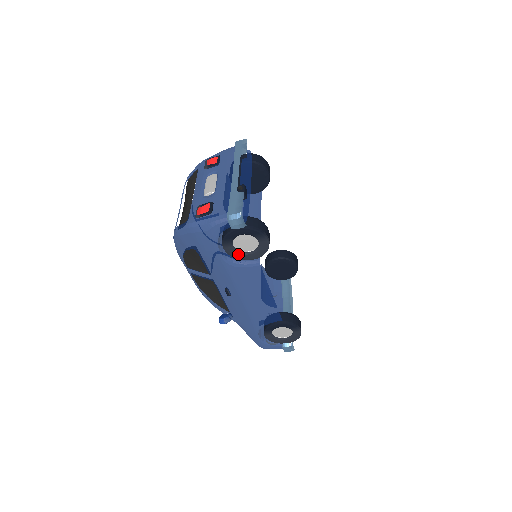
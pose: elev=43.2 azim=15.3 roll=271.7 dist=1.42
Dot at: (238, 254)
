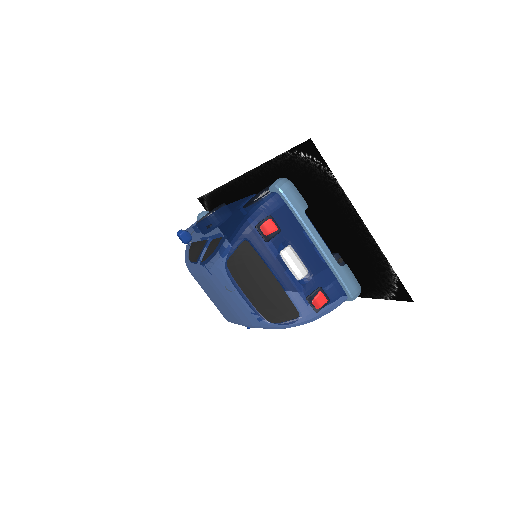
Dot at: occluded
